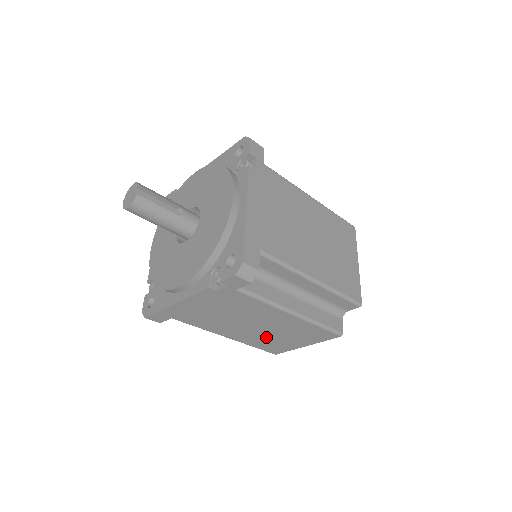
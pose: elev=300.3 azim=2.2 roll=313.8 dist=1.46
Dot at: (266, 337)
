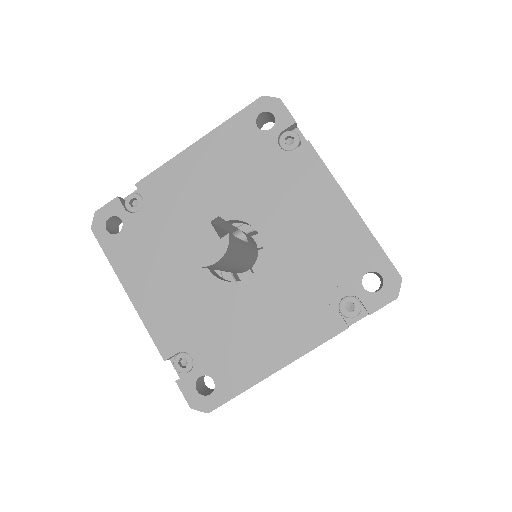
Dot at: occluded
